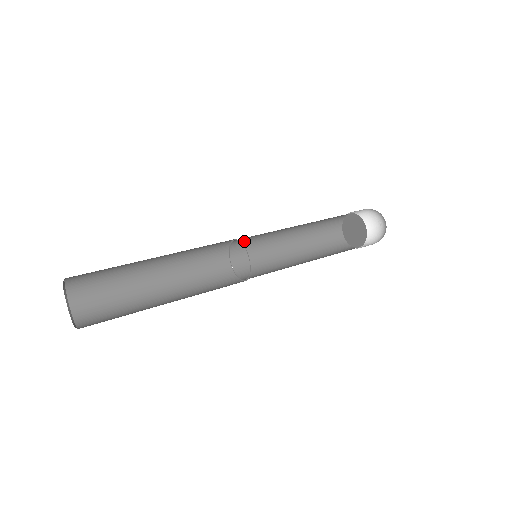
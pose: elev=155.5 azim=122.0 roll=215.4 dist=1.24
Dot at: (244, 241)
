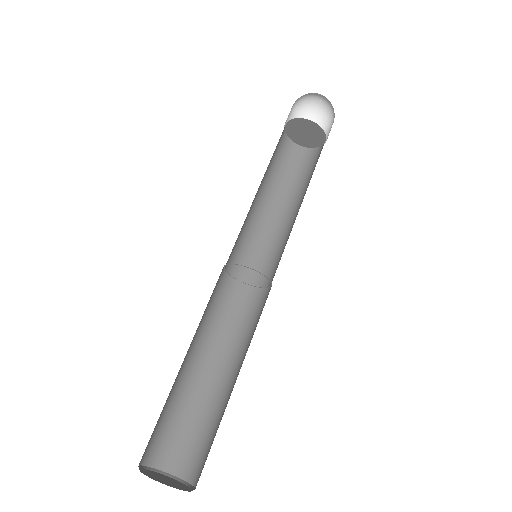
Dot at: (233, 255)
